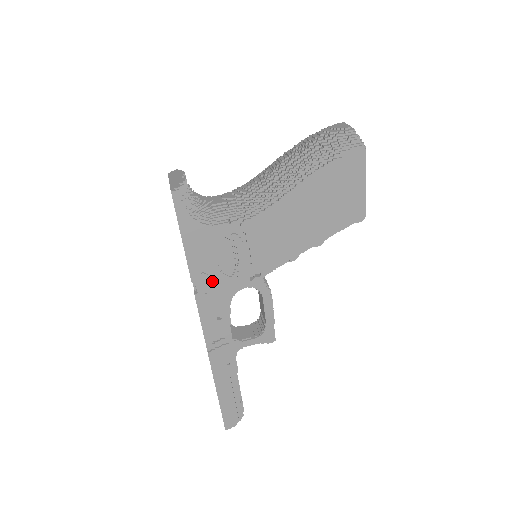
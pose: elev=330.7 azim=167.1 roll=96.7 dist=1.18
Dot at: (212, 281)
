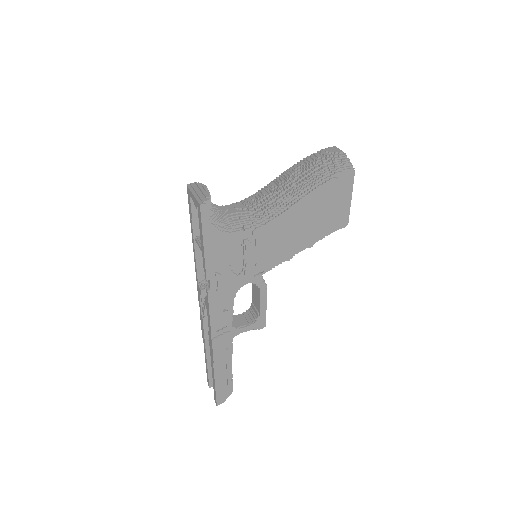
Dot at: (223, 279)
